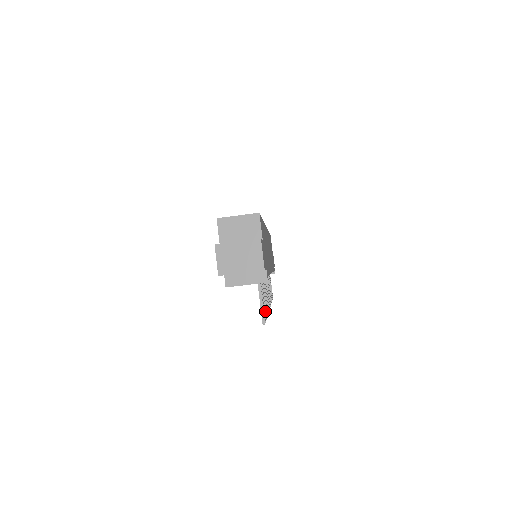
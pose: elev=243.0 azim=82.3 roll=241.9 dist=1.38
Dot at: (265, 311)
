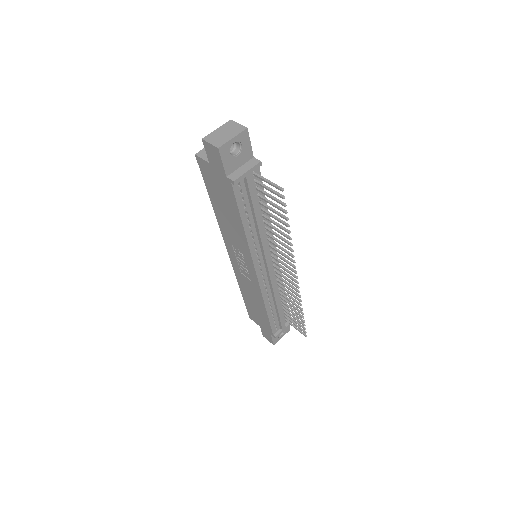
Dot at: (281, 208)
